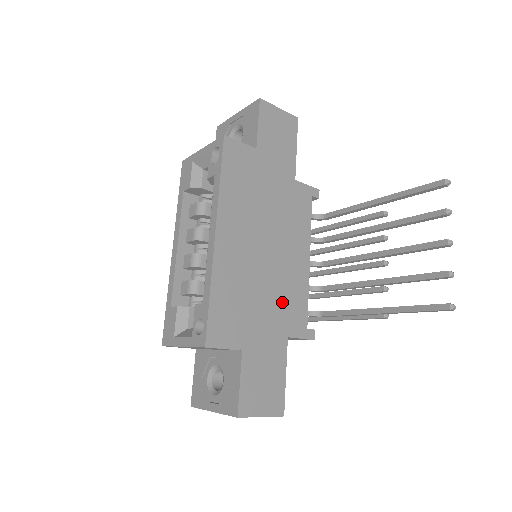
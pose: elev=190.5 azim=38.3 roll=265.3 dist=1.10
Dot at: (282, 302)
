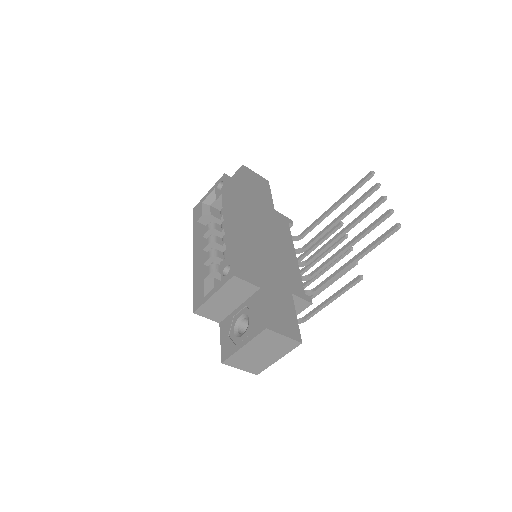
Dot at: (282, 271)
